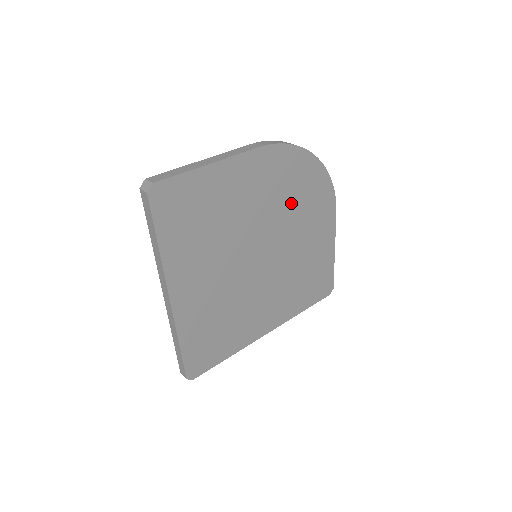
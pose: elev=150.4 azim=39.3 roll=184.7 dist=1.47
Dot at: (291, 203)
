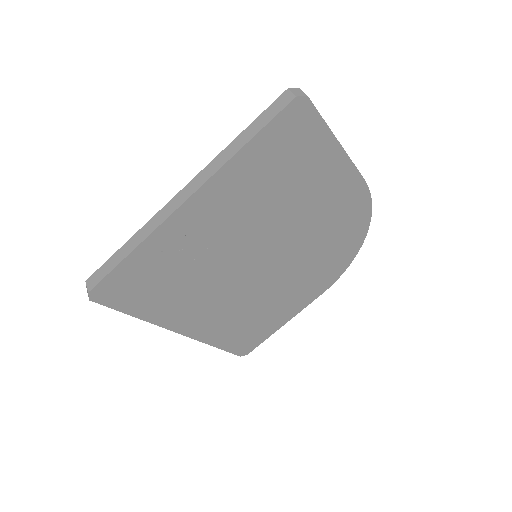
Dot at: (320, 247)
